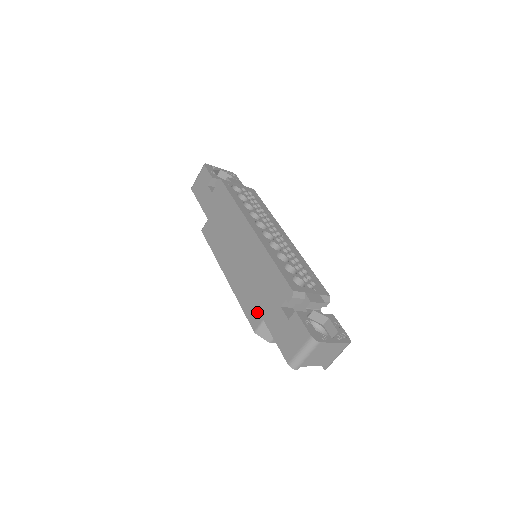
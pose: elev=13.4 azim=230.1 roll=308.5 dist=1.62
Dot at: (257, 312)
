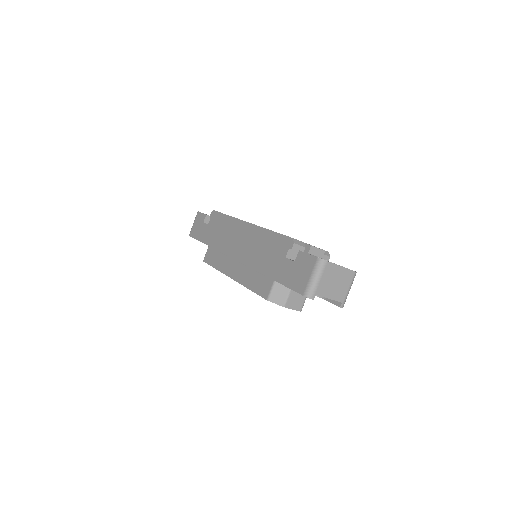
Dot at: (266, 282)
